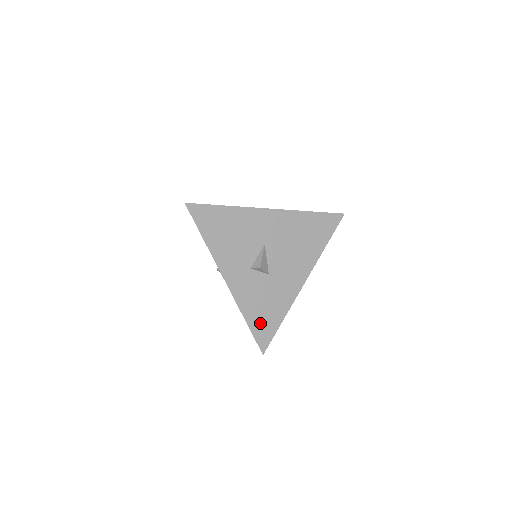
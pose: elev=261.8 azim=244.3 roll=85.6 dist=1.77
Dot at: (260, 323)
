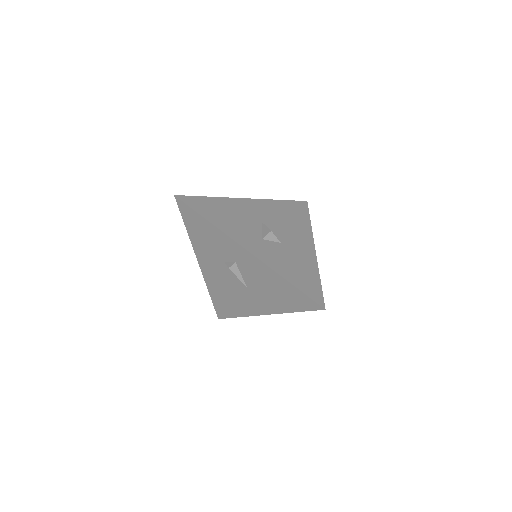
Dot at: (302, 282)
